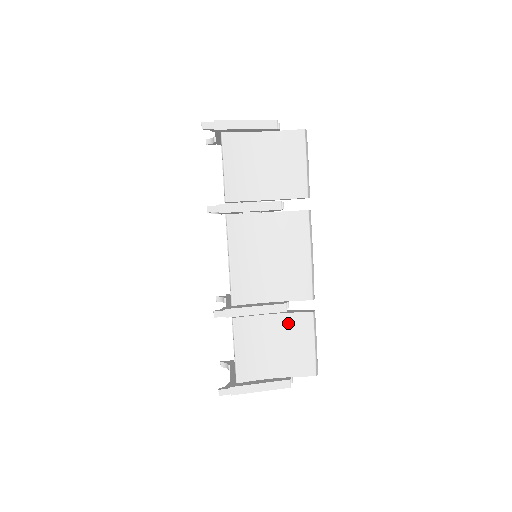
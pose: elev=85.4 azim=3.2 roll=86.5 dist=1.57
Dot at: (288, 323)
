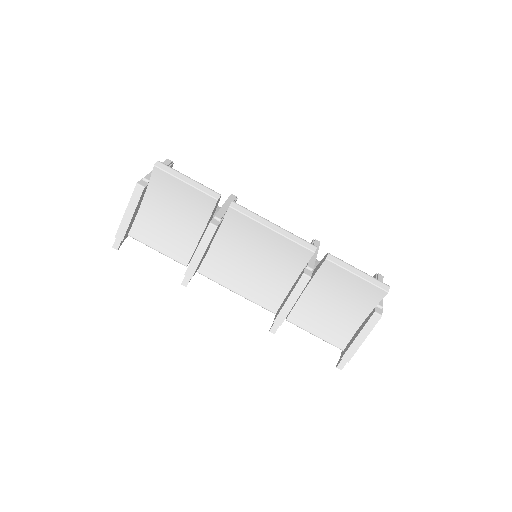
Dot at: (322, 282)
